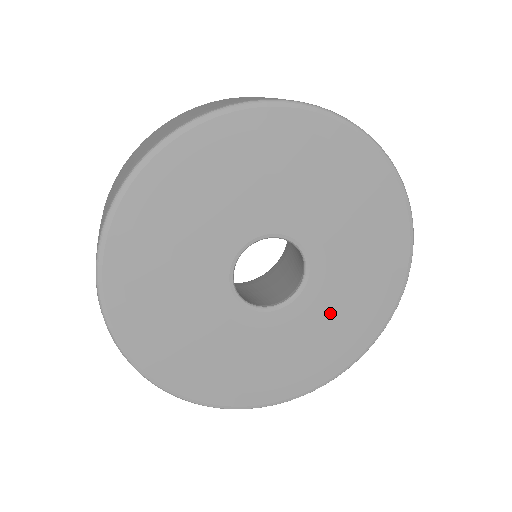
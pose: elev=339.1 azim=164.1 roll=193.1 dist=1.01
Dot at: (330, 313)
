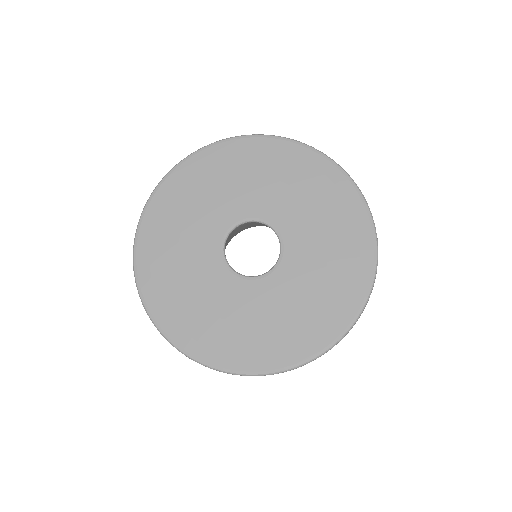
Dot at: (318, 250)
